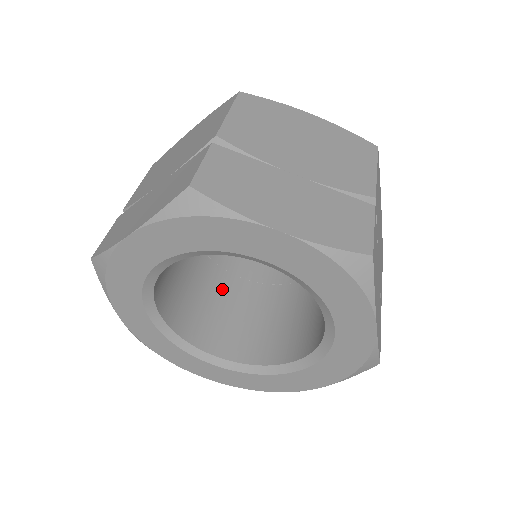
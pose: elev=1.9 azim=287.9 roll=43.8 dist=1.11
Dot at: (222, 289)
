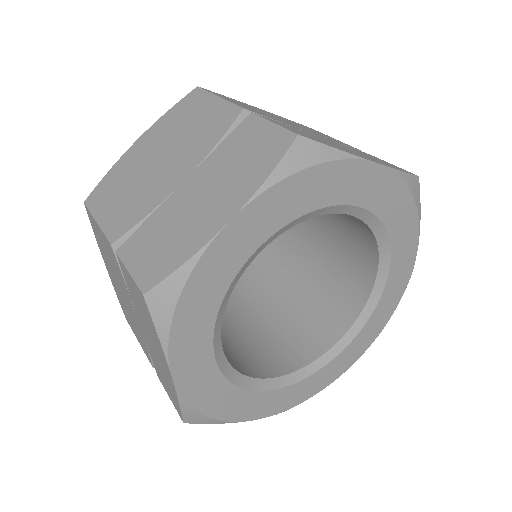
Dot at: occluded
